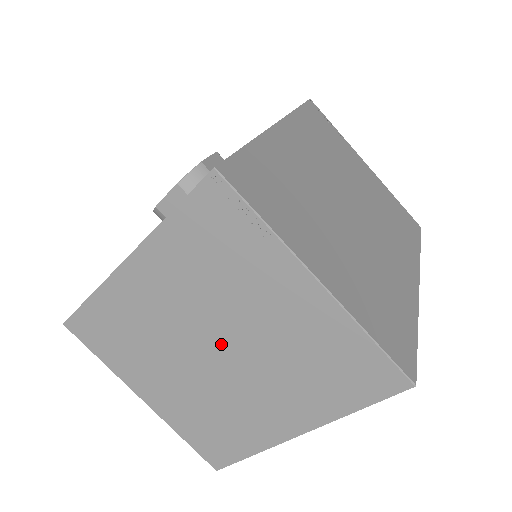
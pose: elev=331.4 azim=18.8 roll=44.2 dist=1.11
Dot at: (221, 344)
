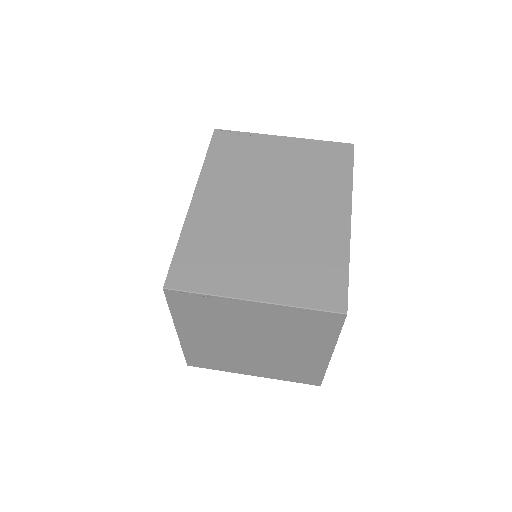
Dot at: (251, 341)
